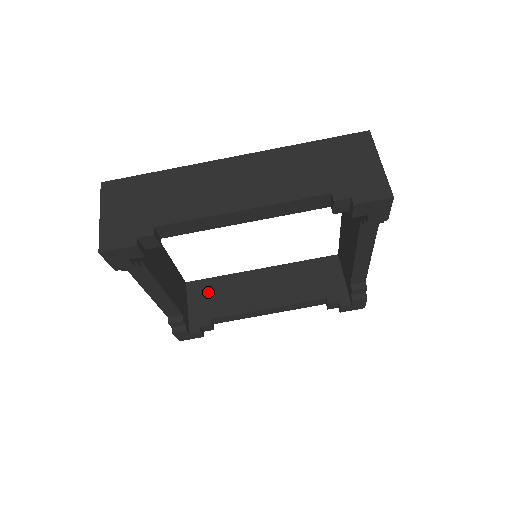
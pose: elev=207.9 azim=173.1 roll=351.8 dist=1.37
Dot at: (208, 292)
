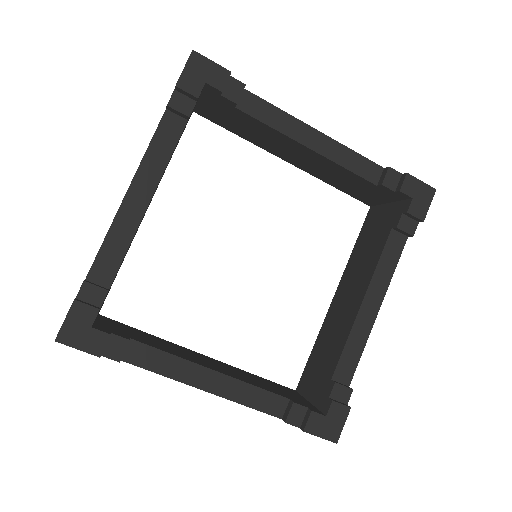
Dot at: (314, 369)
